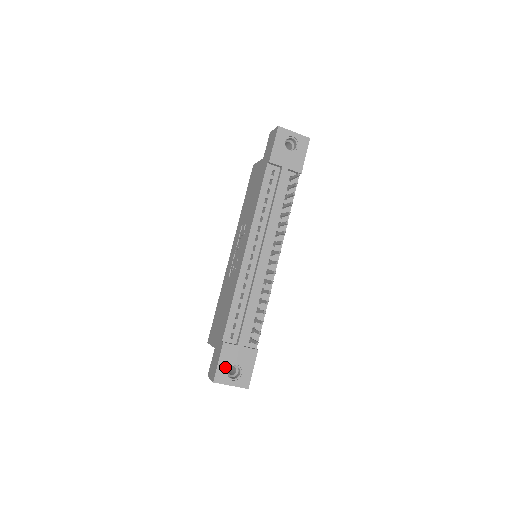
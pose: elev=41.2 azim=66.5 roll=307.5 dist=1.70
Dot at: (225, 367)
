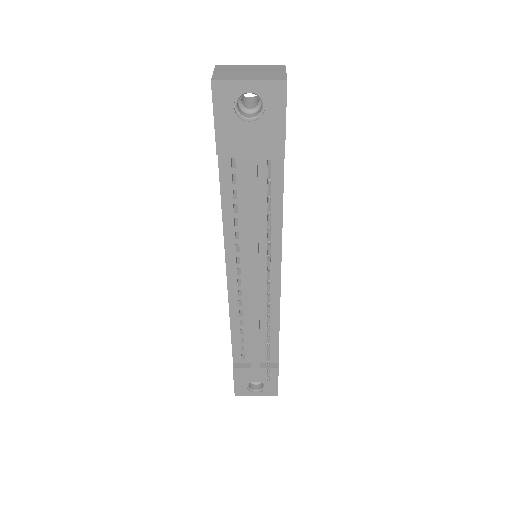
Dot at: (243, 384)
